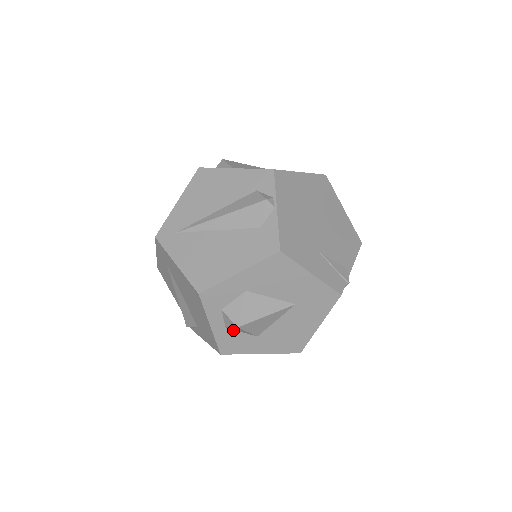
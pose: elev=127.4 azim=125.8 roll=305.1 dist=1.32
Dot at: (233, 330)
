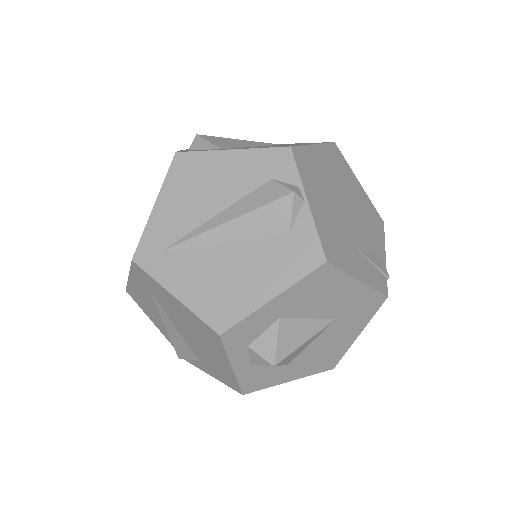
Dot at: occluded
